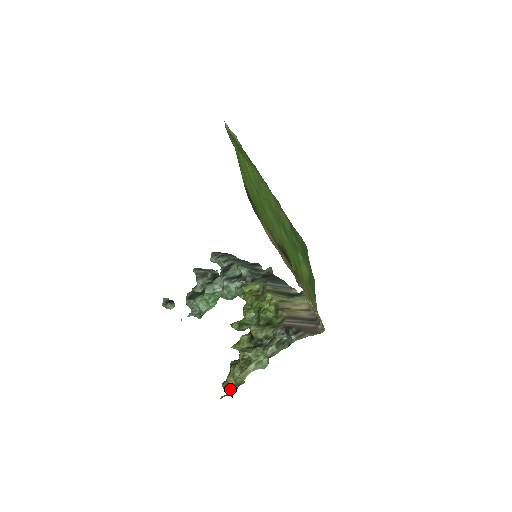
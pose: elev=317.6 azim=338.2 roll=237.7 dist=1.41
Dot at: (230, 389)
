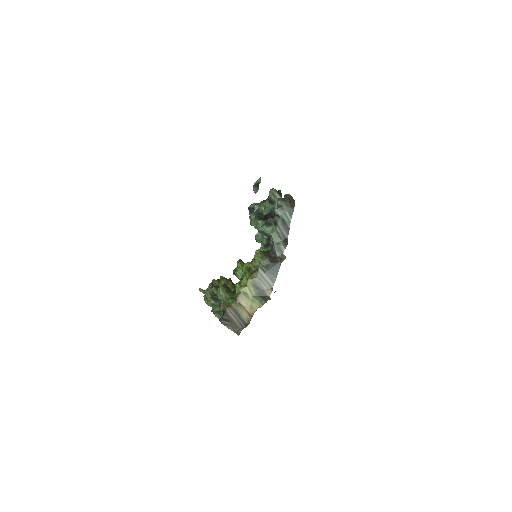
Dot at: occluded
